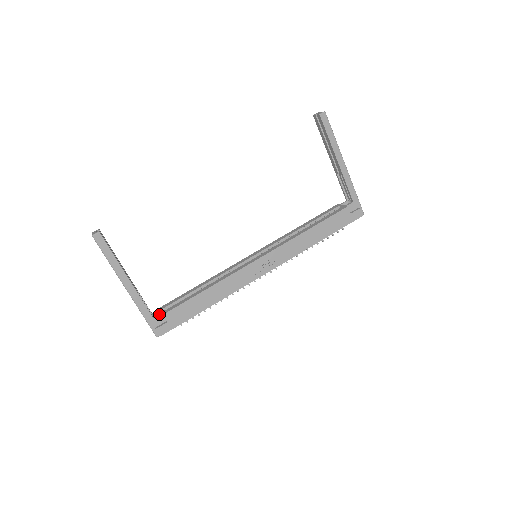
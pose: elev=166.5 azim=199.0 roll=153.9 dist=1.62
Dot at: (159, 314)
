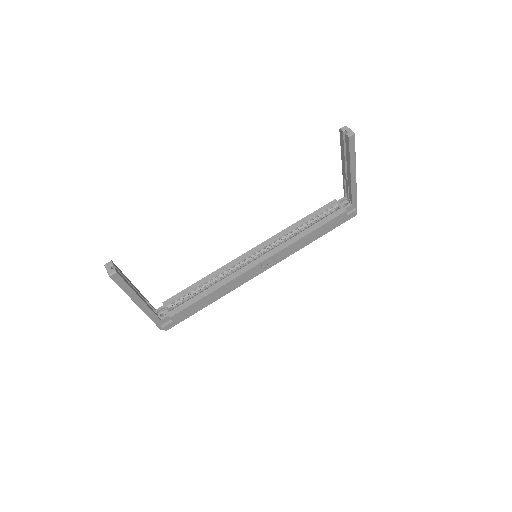
Dot at: (165, 315)
